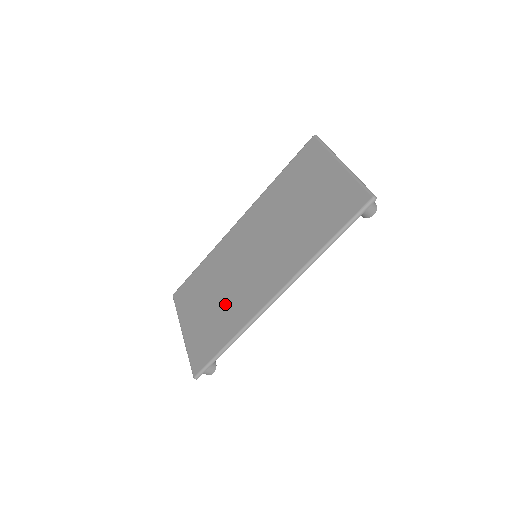
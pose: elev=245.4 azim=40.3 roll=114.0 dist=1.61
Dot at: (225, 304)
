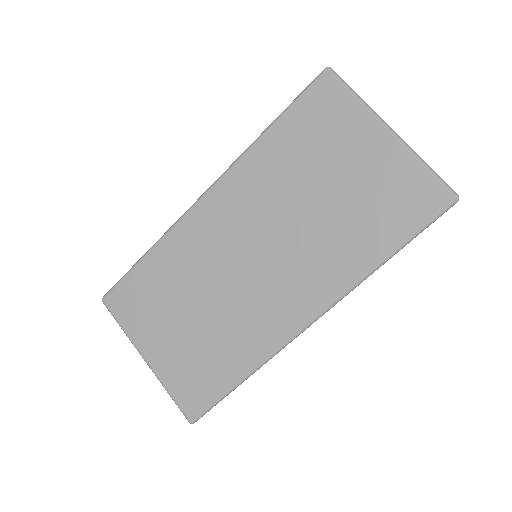
Dot at: (218, 325)
